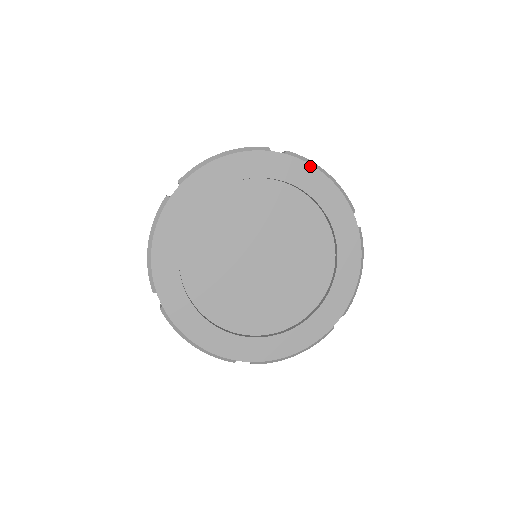
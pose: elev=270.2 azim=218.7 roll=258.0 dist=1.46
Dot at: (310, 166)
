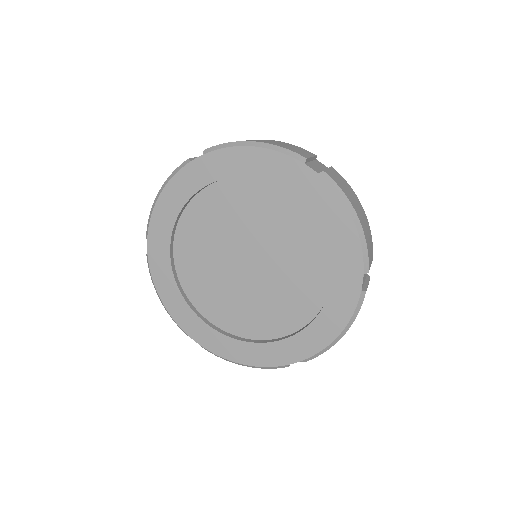
Dot at: (340, 200)
